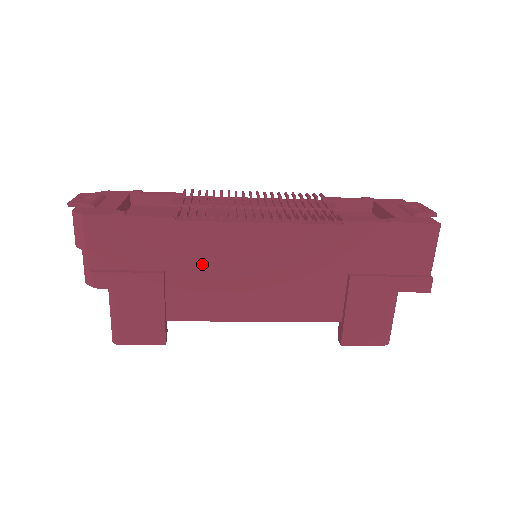
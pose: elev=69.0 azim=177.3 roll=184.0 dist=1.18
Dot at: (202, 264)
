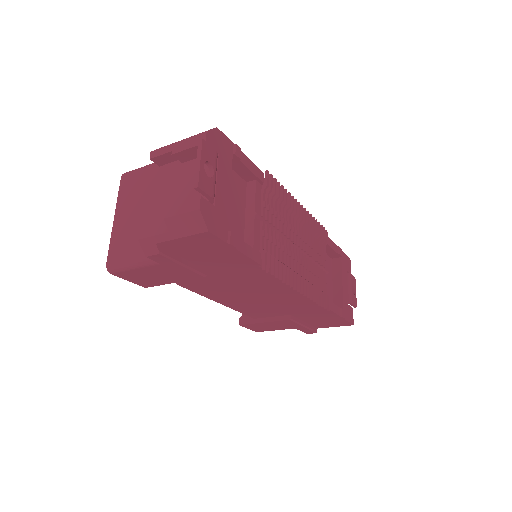
Dot at: (235, 280)
